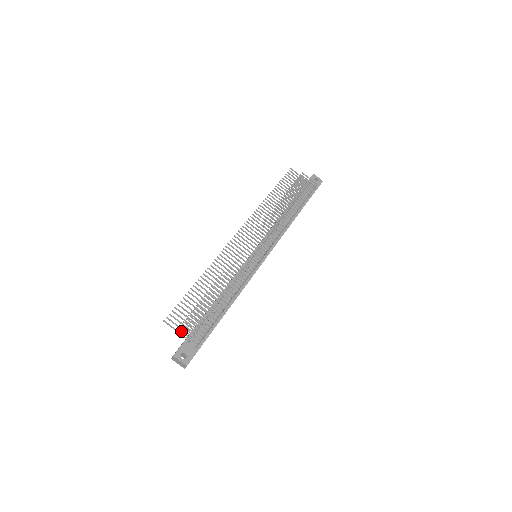
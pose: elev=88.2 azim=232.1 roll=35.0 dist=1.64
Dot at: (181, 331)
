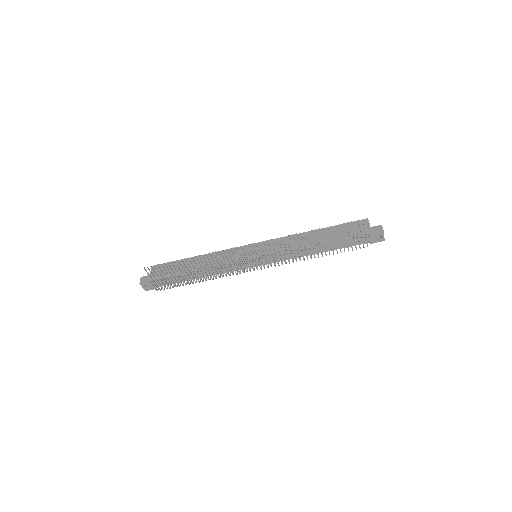
Dot at: (150, 282)
